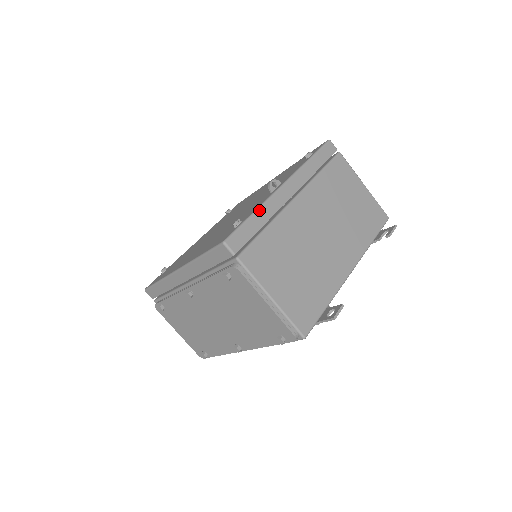
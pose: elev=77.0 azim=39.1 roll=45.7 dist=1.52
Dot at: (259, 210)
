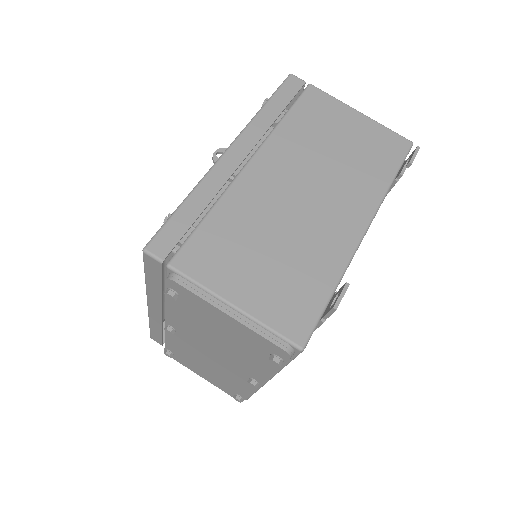
Dot at: (193, 192)
